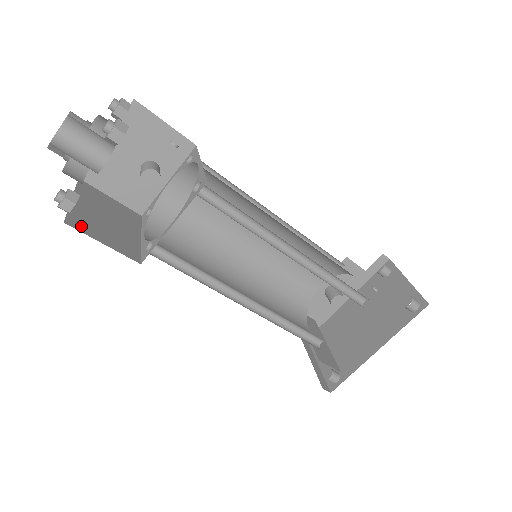
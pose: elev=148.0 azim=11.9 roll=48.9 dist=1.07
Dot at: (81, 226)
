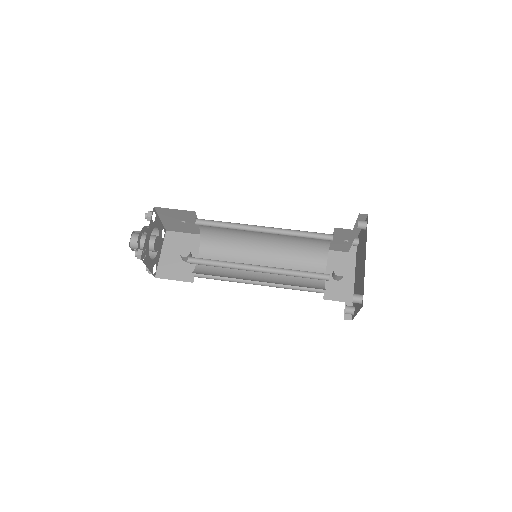
Dot at: occluded
